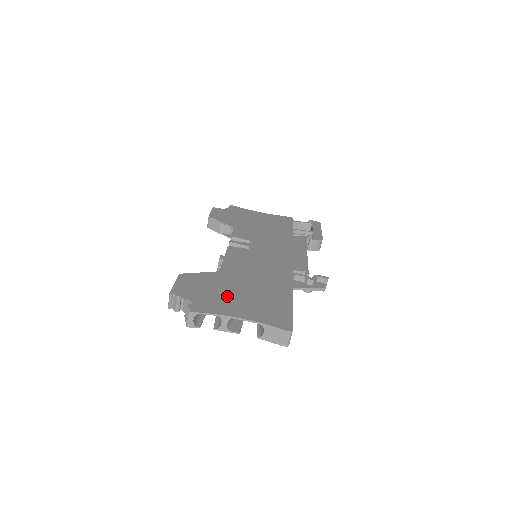
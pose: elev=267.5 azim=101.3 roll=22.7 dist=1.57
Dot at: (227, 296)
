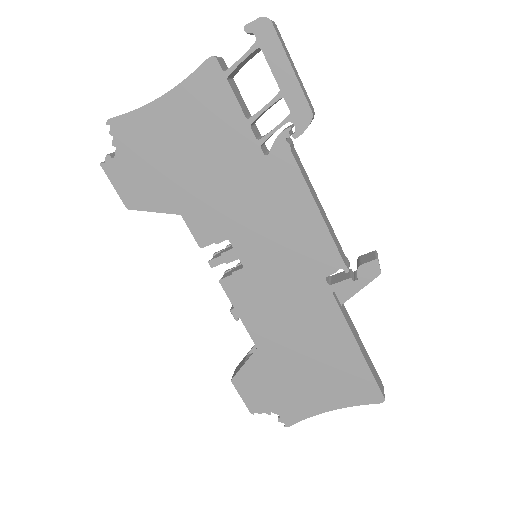
Dot at: (297, 387)
